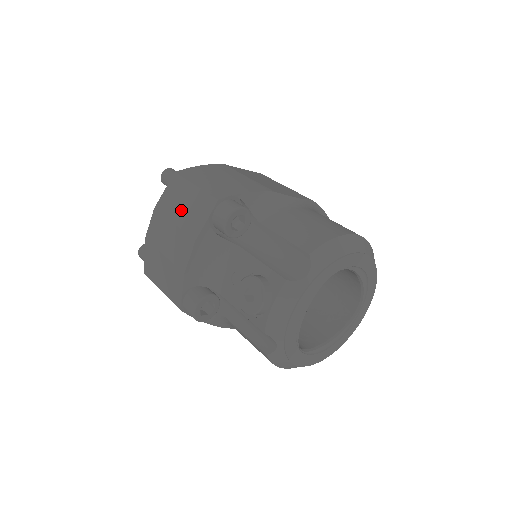
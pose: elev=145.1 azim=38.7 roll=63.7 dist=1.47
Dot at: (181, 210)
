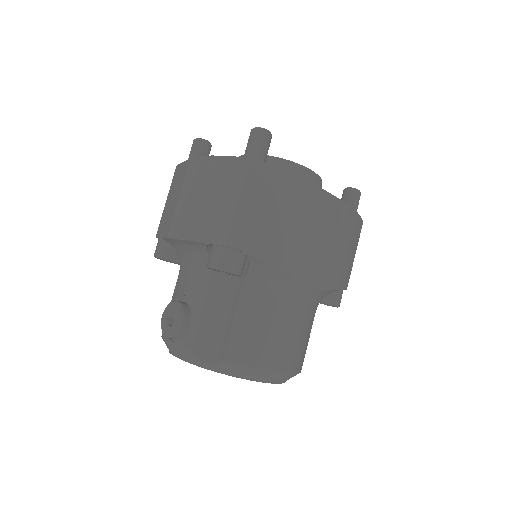
Dot at: (212, 199)
